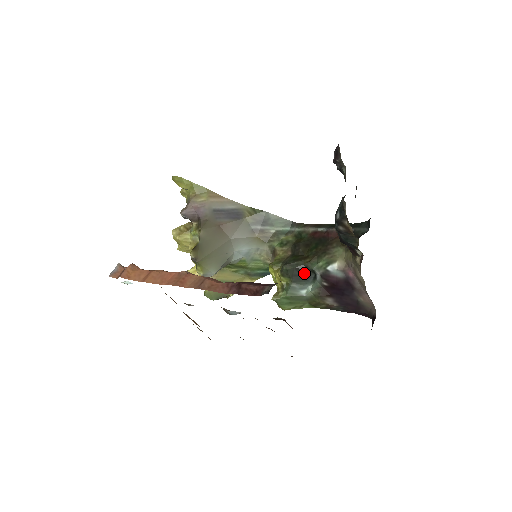
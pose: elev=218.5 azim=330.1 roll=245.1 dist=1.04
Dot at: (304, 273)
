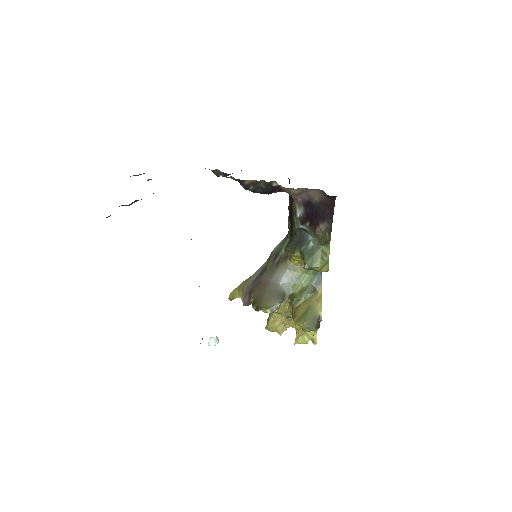
Dot at: (298, 237)
